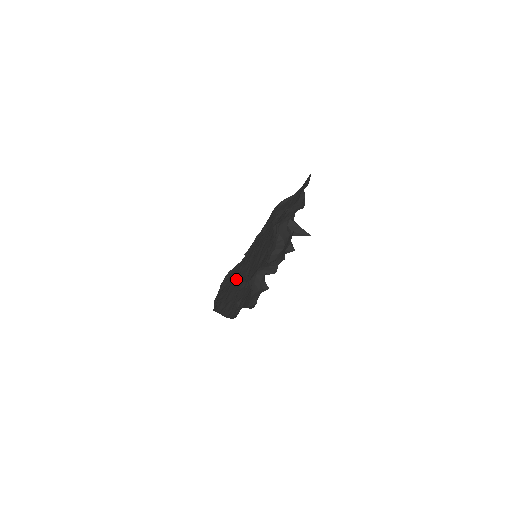
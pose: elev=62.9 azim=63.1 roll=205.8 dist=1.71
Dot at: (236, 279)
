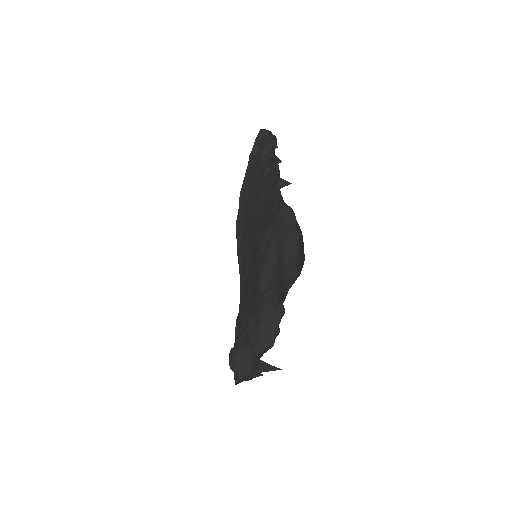
Dot at: (248, 228)
